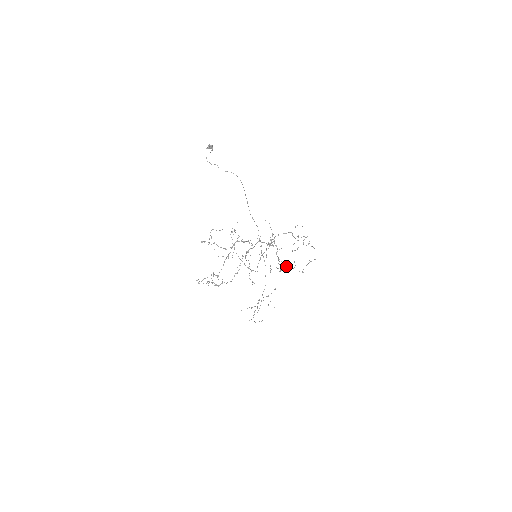
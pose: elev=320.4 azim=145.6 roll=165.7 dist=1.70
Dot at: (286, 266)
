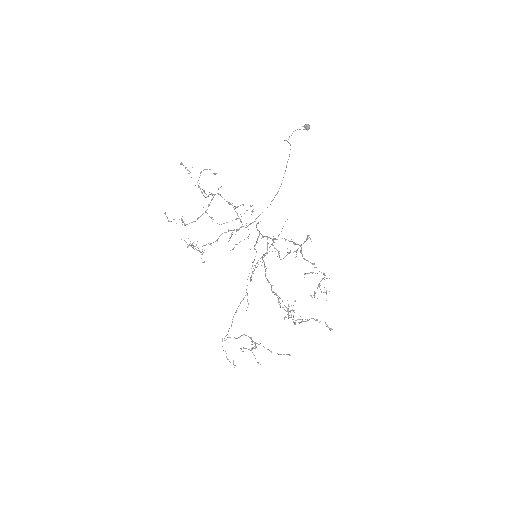
Dot at: (302, 319)
